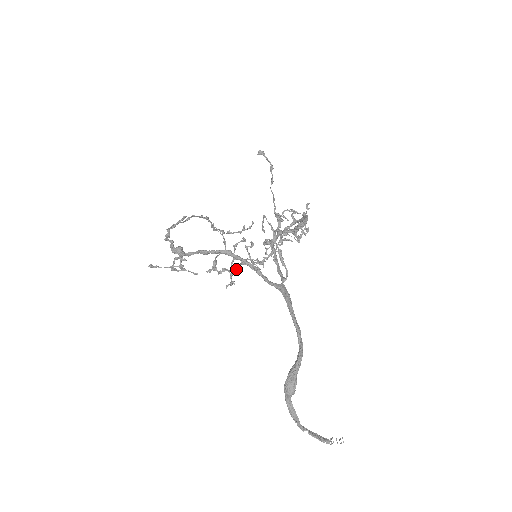
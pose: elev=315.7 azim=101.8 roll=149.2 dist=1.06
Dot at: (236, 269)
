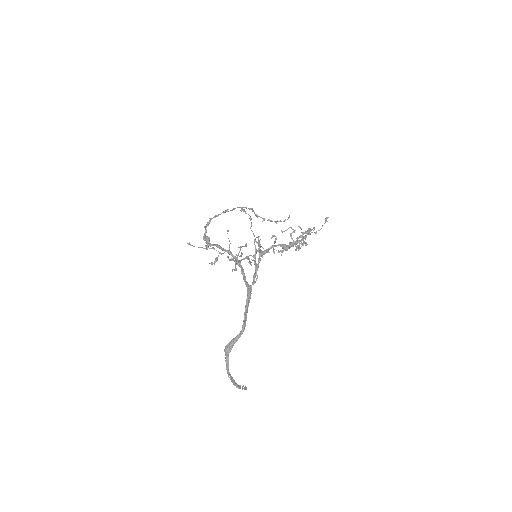
Dot at: occluded
